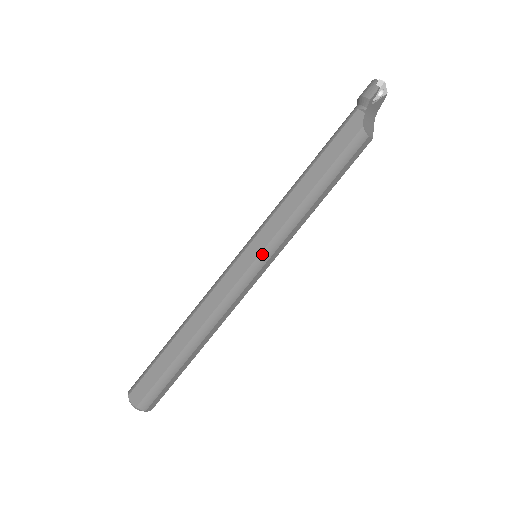
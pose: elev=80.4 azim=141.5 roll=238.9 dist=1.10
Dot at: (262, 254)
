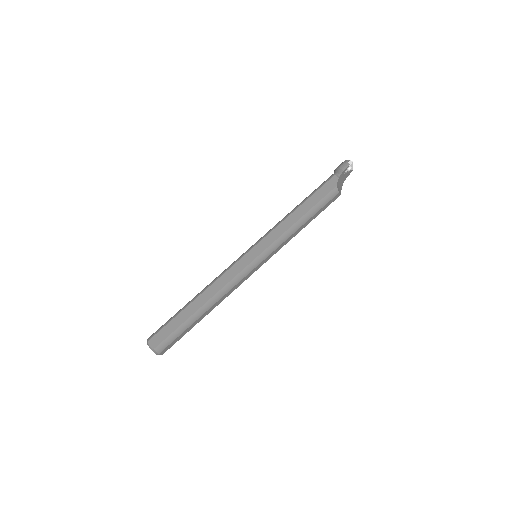
Dot at: (262, 254)
